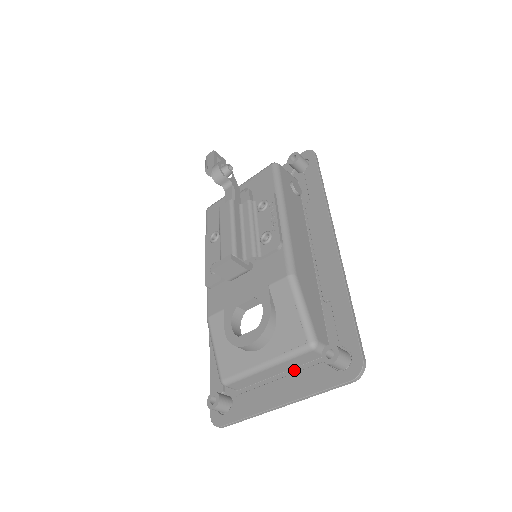
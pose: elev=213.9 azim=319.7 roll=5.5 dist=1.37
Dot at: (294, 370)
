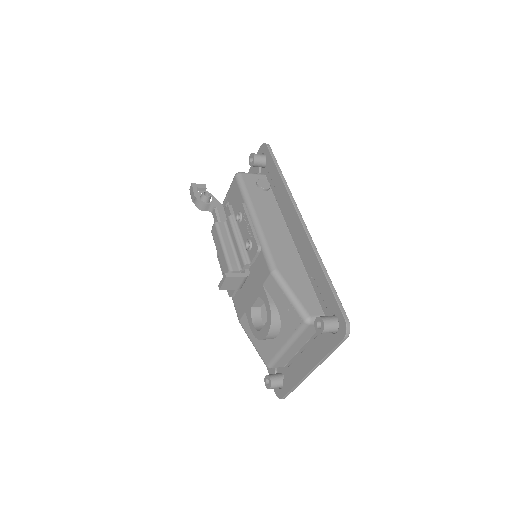
Dot at: (310, 341)
